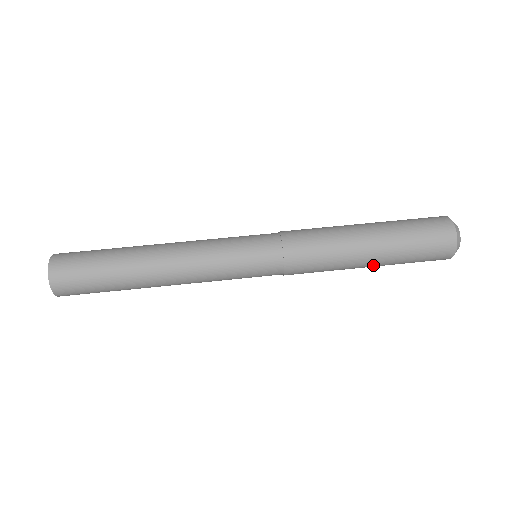
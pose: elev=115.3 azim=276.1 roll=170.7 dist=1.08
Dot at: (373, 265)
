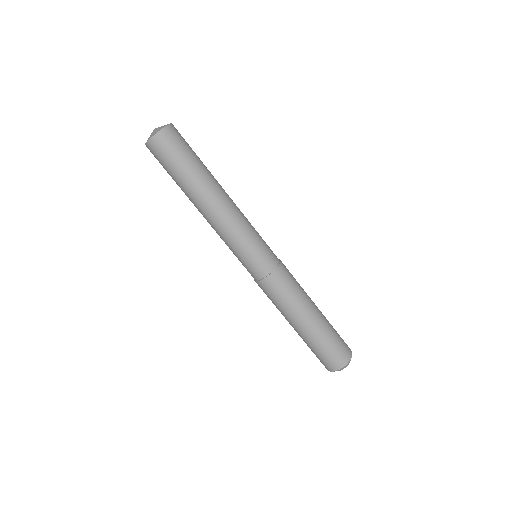
Dot at: occluded
